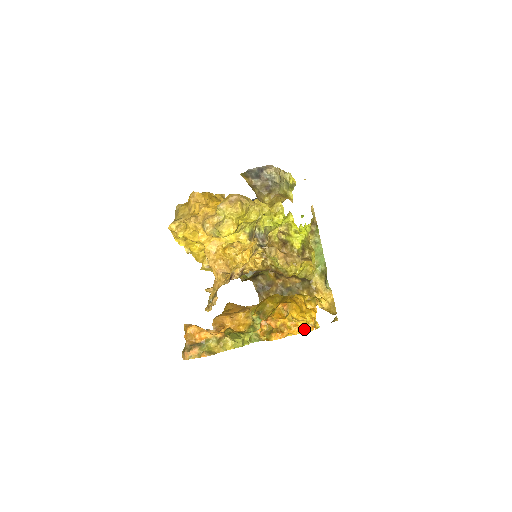
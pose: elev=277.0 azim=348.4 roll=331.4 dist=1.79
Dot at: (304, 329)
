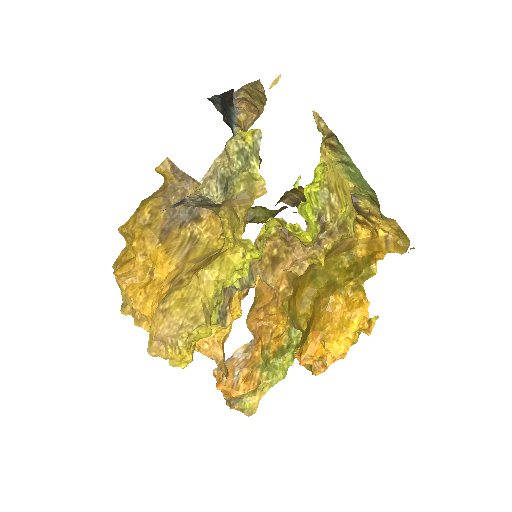
Dot at: (355, 341)
